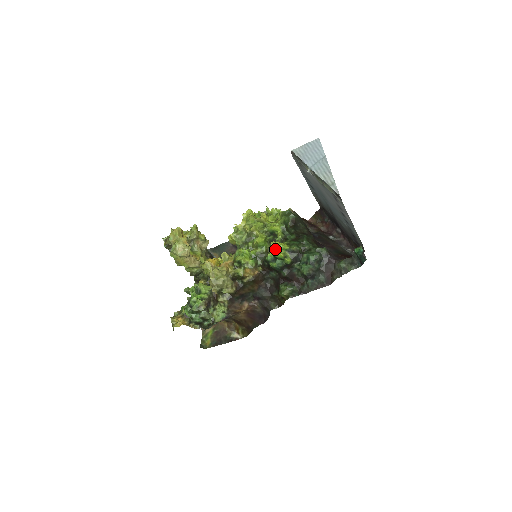
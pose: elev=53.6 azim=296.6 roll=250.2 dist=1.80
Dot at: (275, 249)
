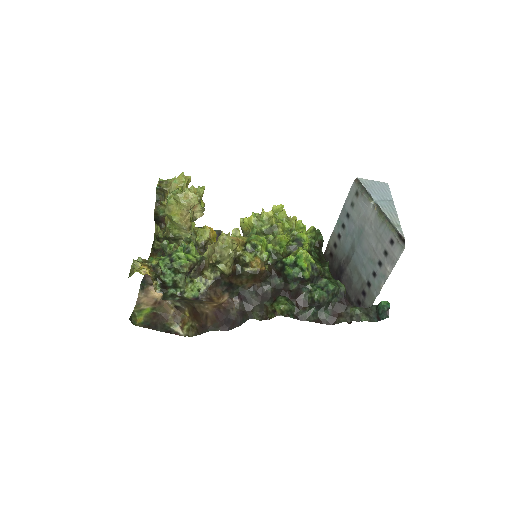
Dot at: (303, 255)
